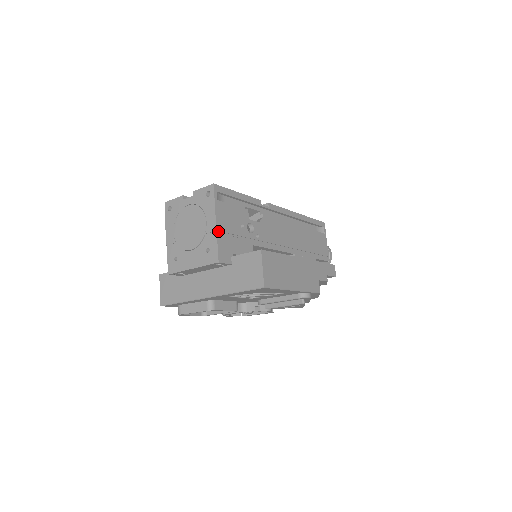
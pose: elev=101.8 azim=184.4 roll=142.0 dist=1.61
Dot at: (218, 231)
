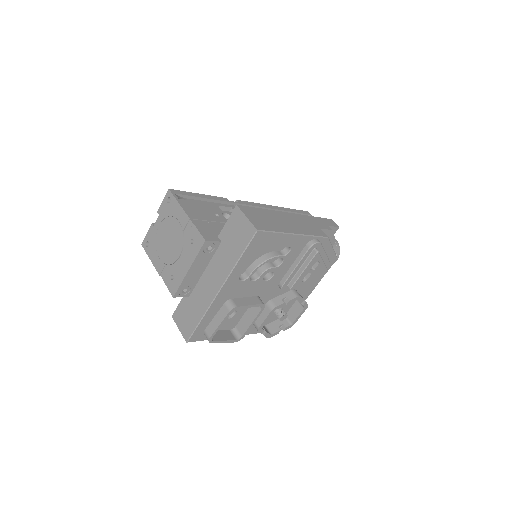
Dot at: (192, 220)
